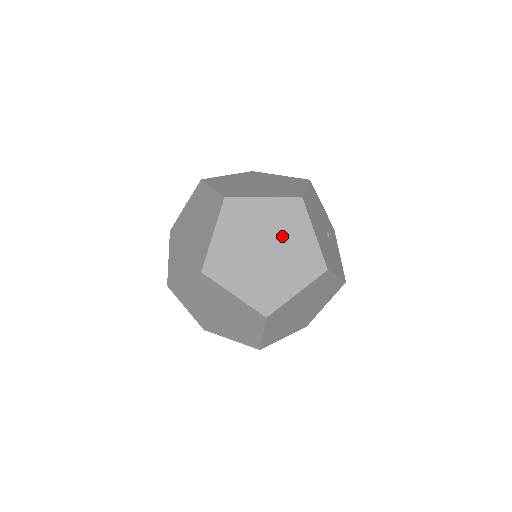
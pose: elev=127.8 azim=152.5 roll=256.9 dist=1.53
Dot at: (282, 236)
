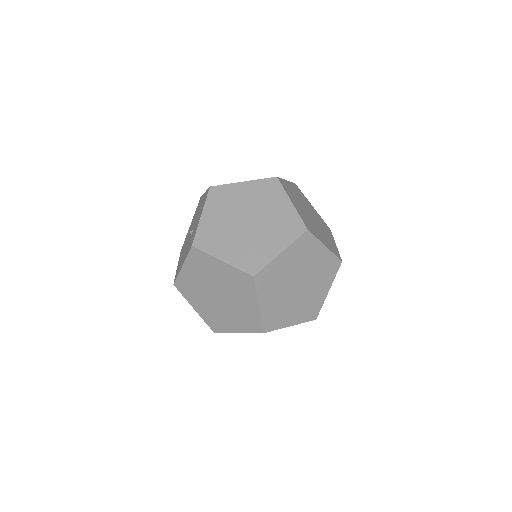
Dot at: (313, 281)
